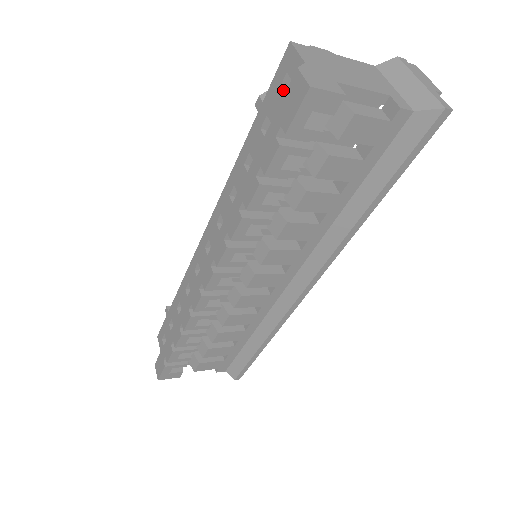
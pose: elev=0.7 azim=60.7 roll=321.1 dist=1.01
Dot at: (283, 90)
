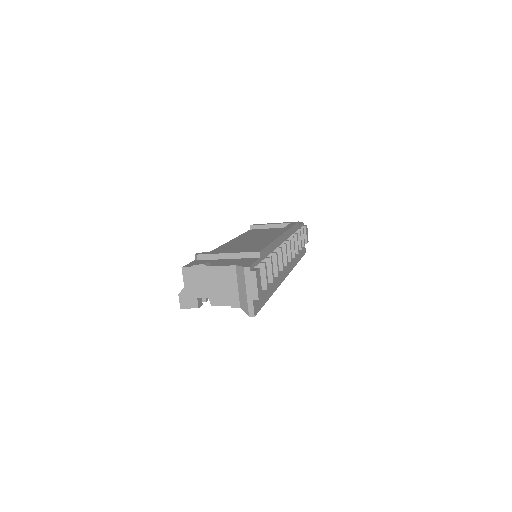
Dot at: occluded
